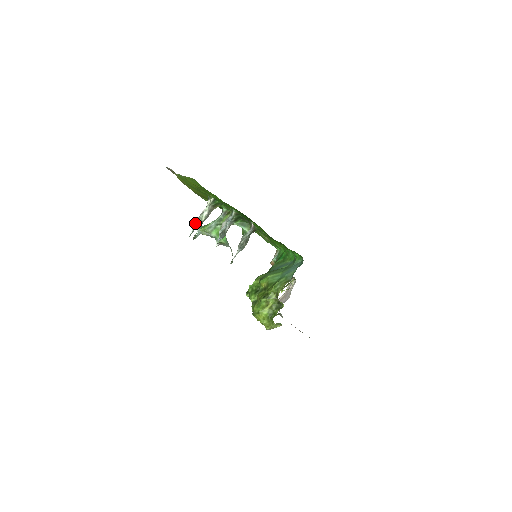
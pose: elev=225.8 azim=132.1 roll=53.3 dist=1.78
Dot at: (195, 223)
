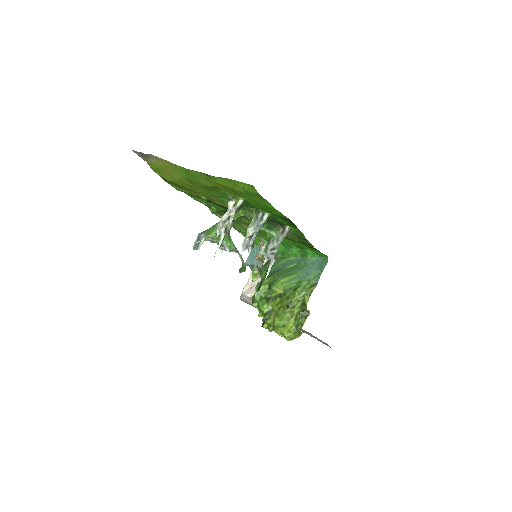
Dot at: (221, 235)
